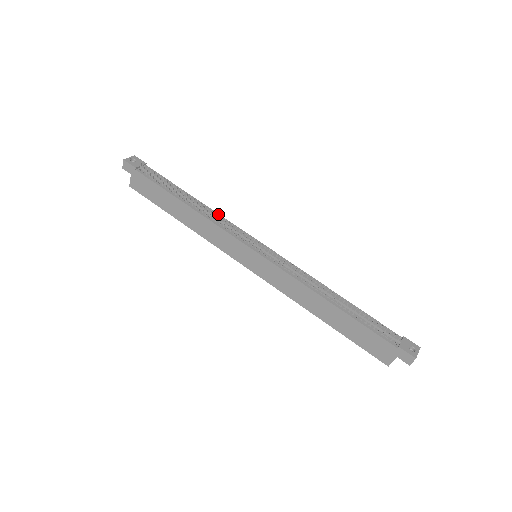
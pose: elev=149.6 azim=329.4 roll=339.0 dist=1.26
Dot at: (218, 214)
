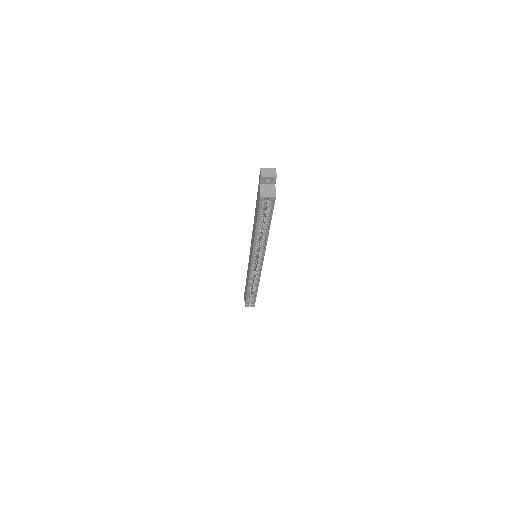
Dot at: occluded
